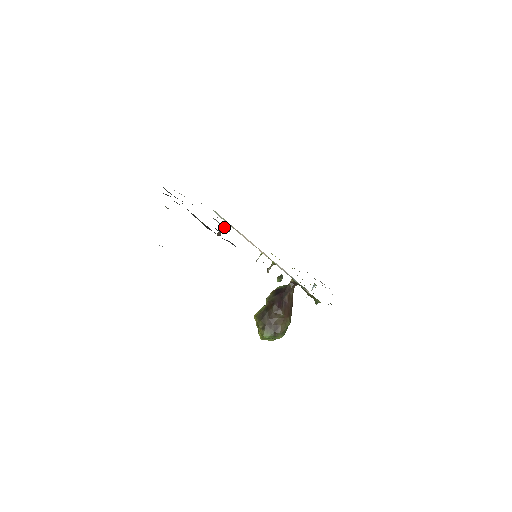
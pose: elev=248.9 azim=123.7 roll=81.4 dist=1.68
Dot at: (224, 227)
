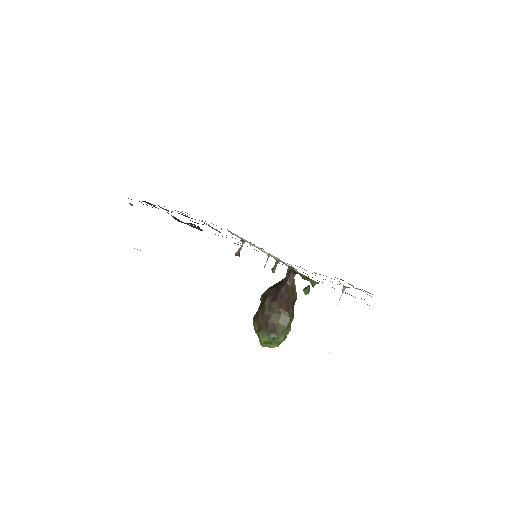
Dot at: occluded
